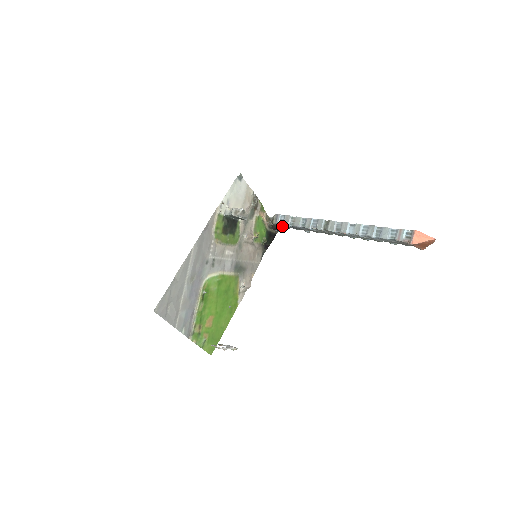
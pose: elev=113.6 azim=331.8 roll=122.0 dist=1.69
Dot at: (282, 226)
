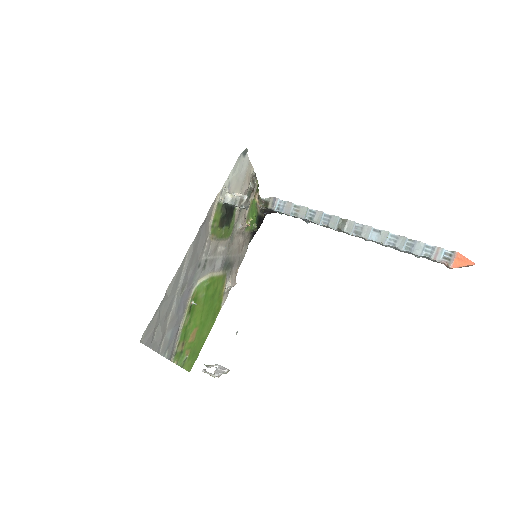
Dot at: occluded
